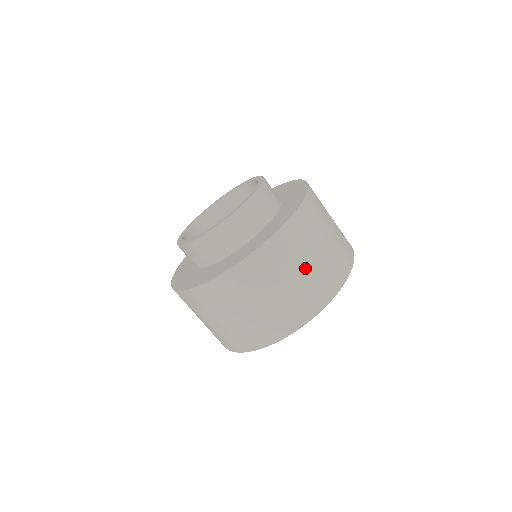
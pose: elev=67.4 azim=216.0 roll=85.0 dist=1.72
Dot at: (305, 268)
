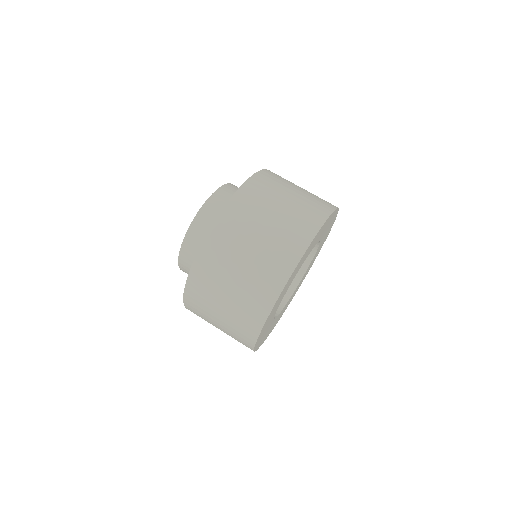
Dot at: (301, 189)
